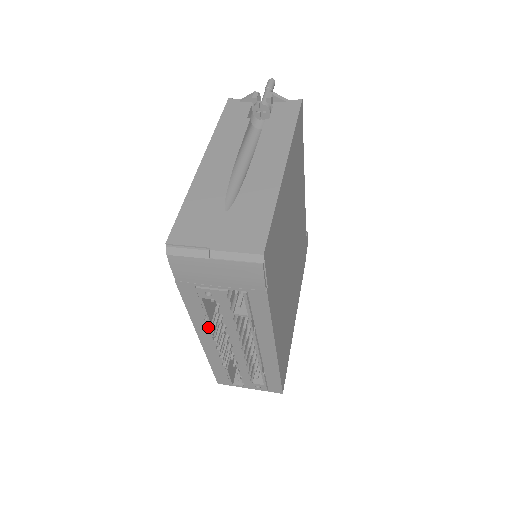
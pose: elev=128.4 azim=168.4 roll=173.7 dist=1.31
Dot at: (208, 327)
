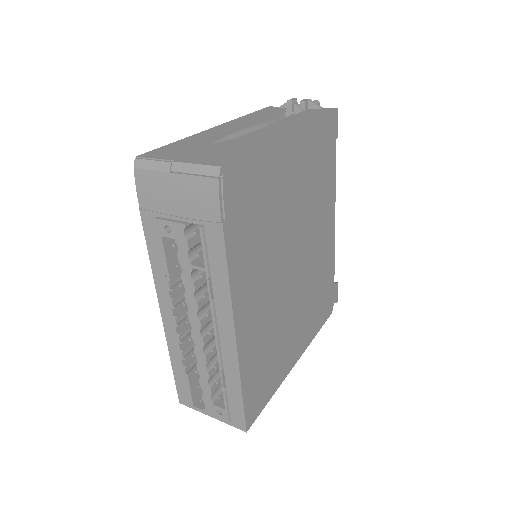
Dot at: (168, 290)
